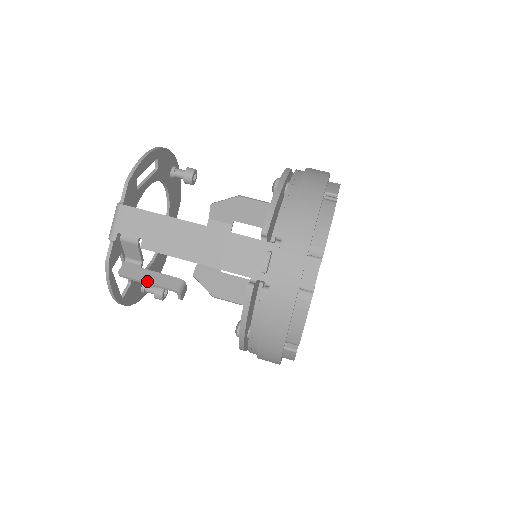
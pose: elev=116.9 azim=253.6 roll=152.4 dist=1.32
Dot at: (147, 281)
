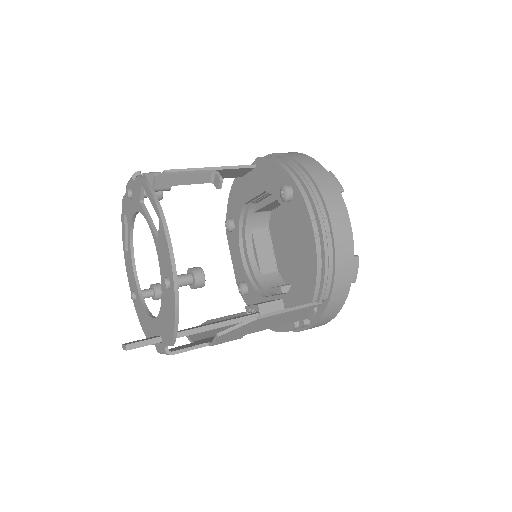
Dot at: (184, 172)
